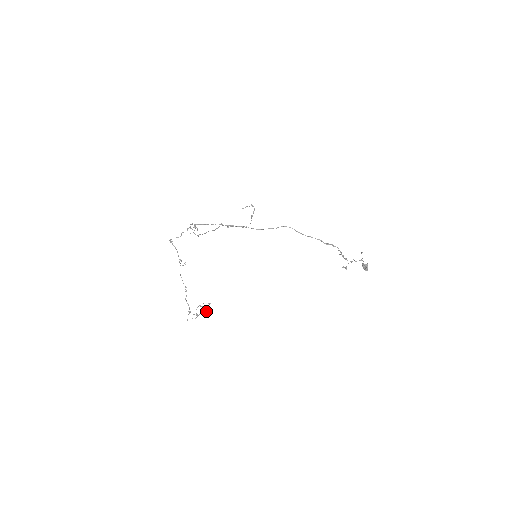
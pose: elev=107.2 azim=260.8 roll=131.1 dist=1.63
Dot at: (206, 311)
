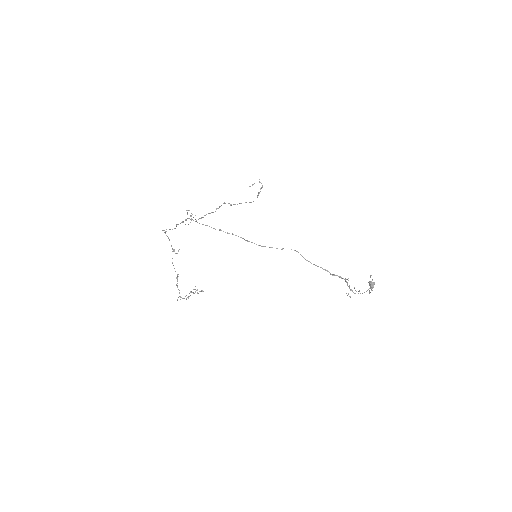
Dot at: (198, 293)
